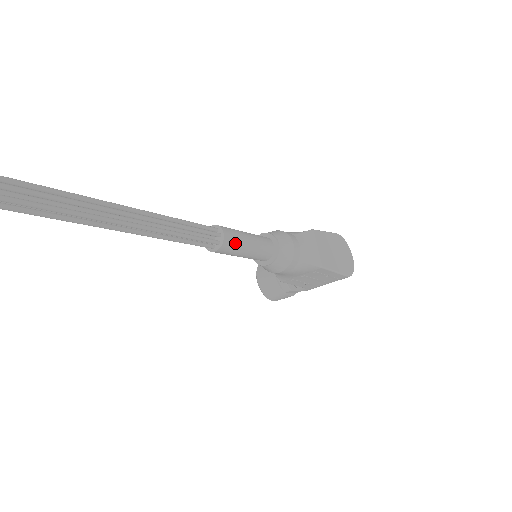
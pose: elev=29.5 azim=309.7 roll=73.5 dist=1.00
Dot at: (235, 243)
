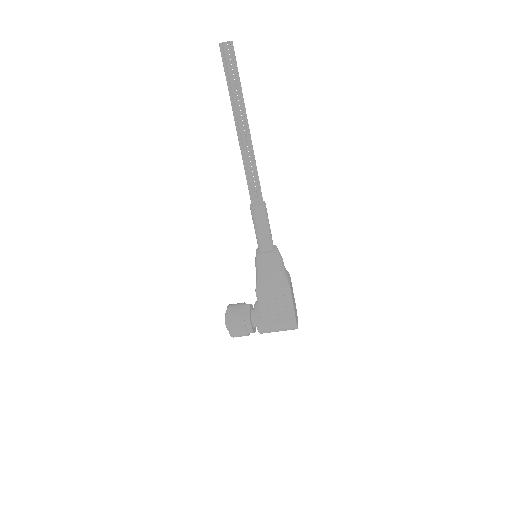
Dot at: (266, 213)
